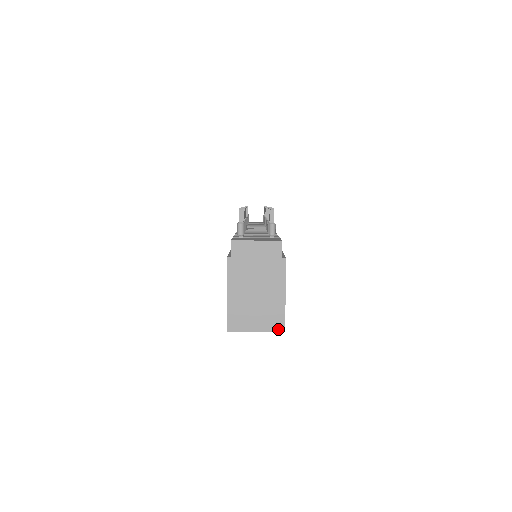
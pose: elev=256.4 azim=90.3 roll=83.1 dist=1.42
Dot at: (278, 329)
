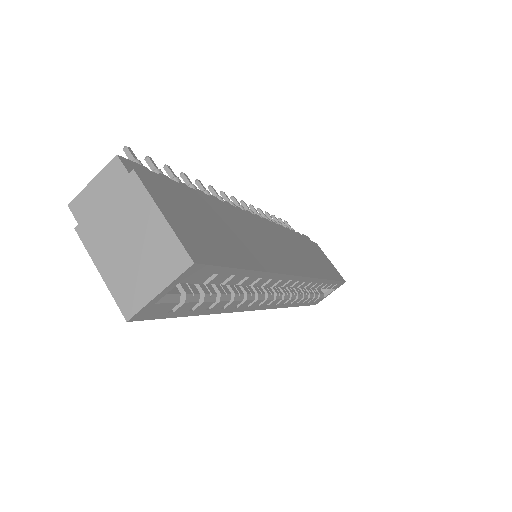
Dot at: (183, 266)
